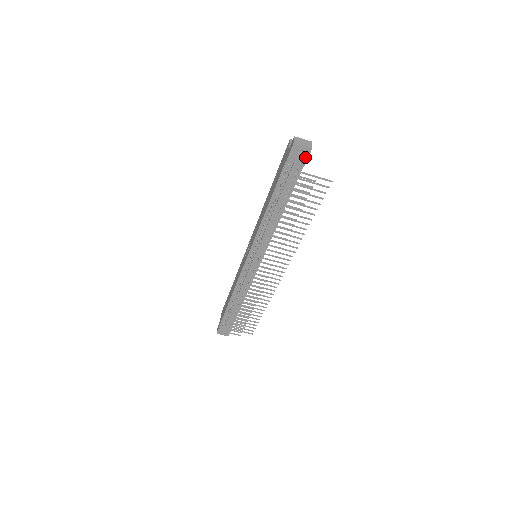
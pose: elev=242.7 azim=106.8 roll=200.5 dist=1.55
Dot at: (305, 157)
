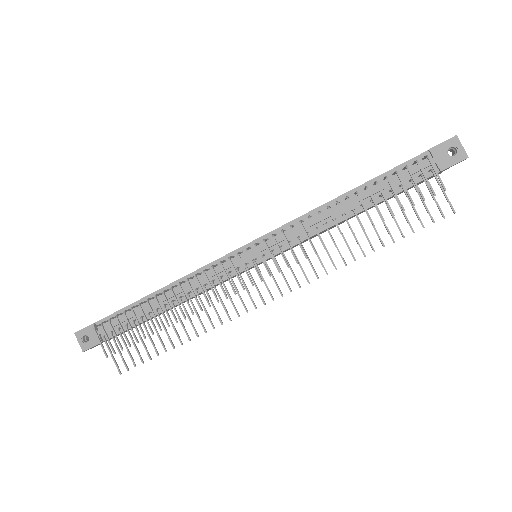
Dot at: (452, 161)
